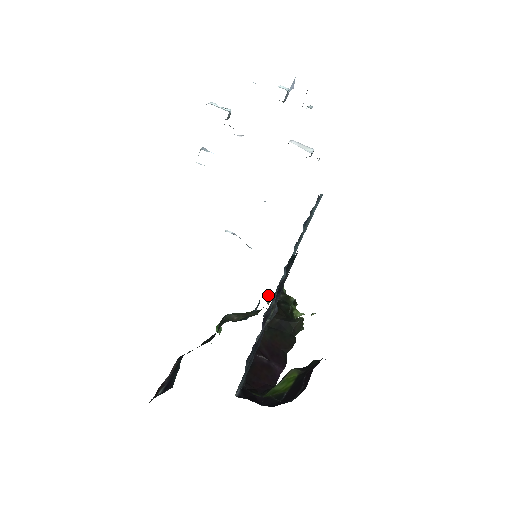
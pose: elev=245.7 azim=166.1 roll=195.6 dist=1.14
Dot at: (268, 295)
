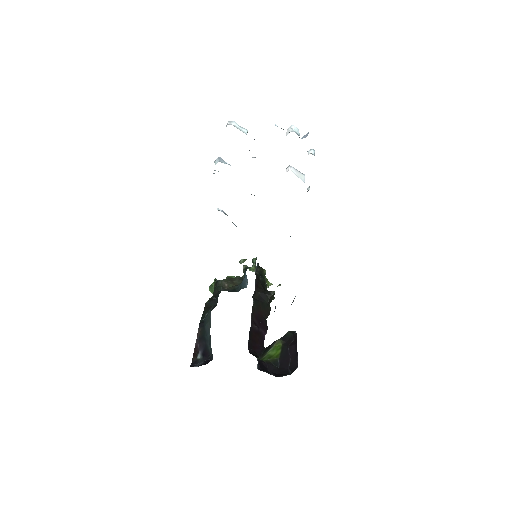
Dot at: (243, 260)
